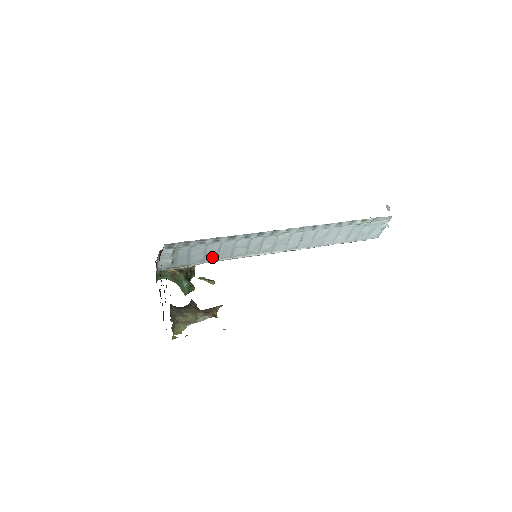
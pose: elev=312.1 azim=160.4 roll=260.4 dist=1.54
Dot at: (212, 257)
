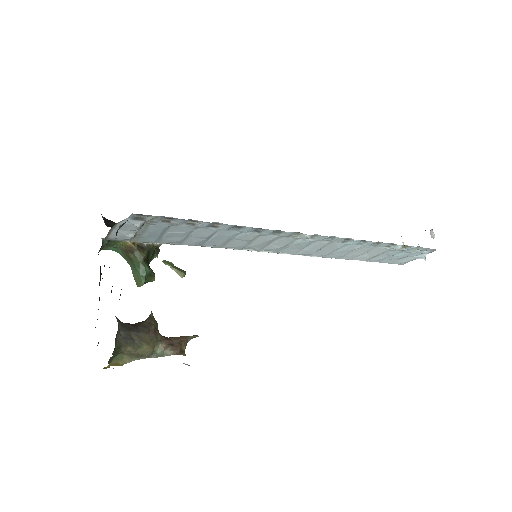
Dot at: (195, 242)
